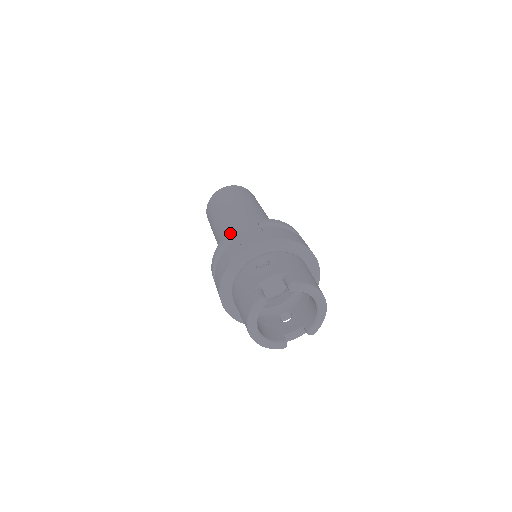
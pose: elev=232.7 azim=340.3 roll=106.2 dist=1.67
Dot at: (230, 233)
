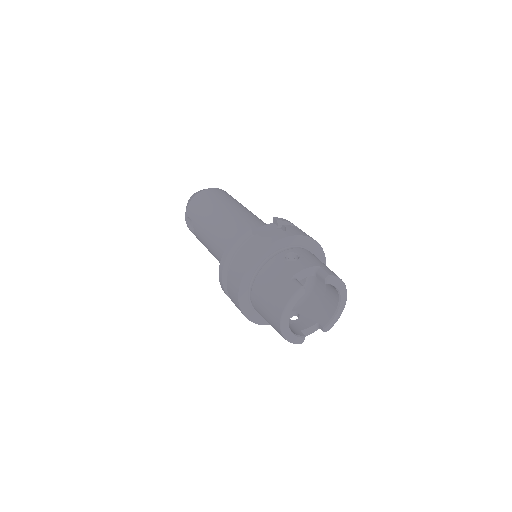
Dot at: (235, 229)
